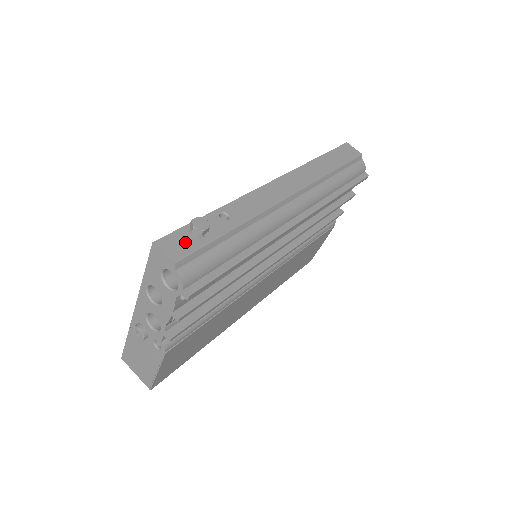
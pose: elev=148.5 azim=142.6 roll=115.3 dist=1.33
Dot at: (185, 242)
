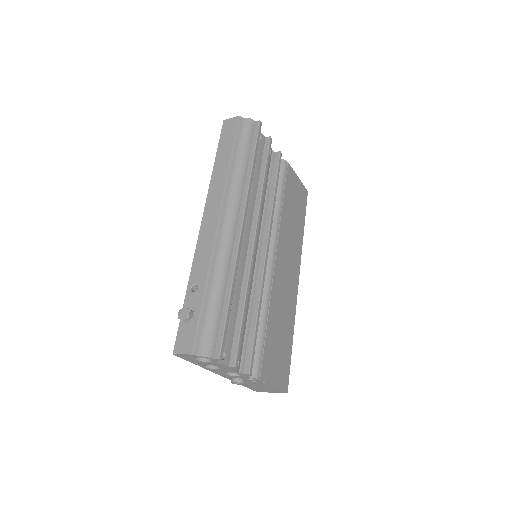
Dot at: (187, 333)
